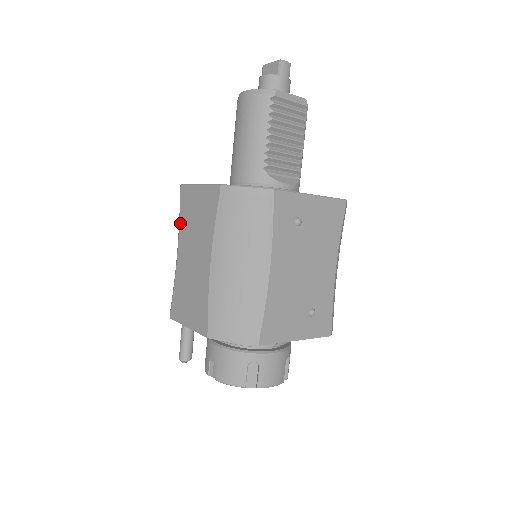
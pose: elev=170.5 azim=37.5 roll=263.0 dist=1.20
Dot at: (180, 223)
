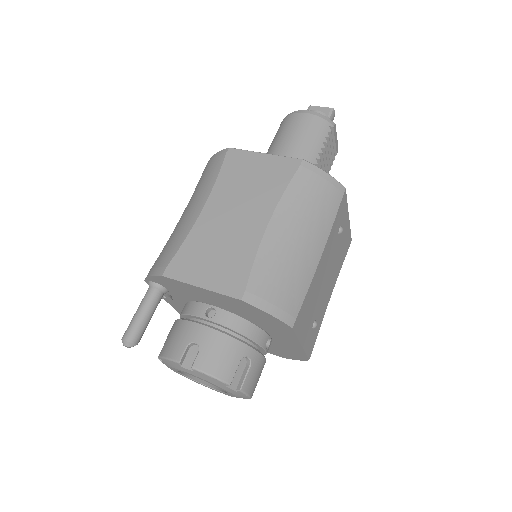
Dot at: (218, 181)
